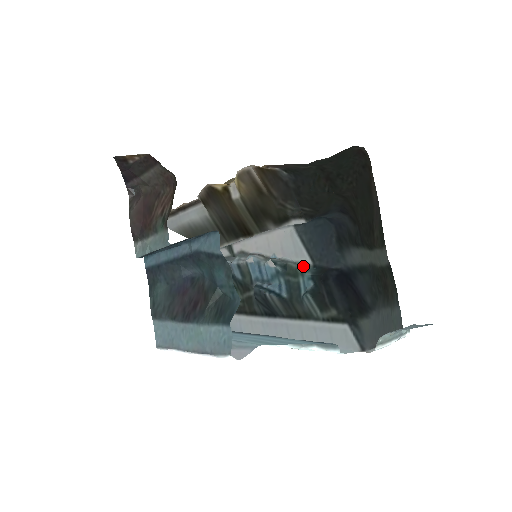
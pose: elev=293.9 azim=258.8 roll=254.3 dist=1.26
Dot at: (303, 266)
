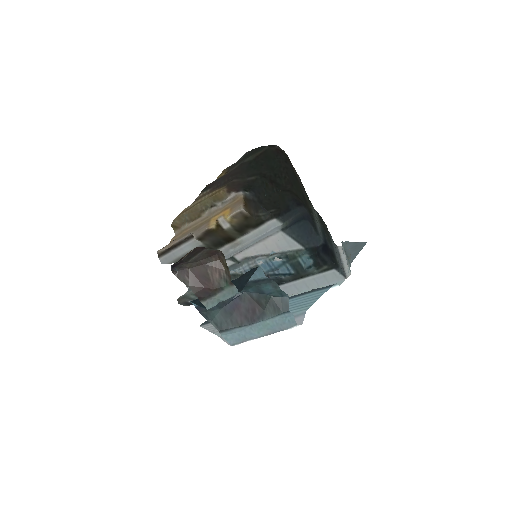
Dot at: (298, 252)
